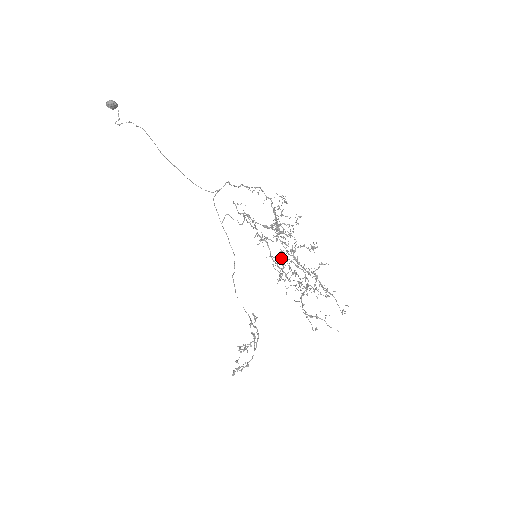
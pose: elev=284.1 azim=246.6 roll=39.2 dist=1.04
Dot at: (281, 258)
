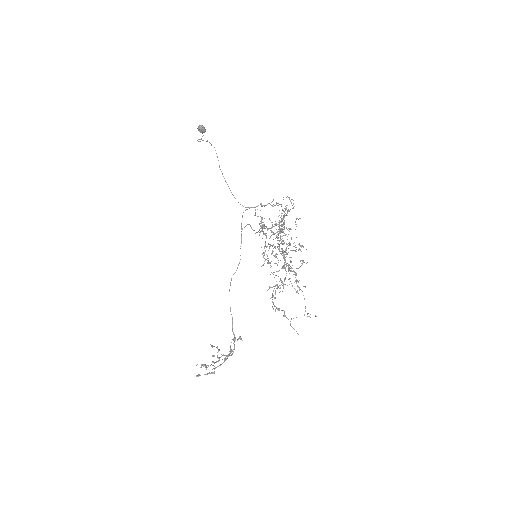
Dot at: occluded
